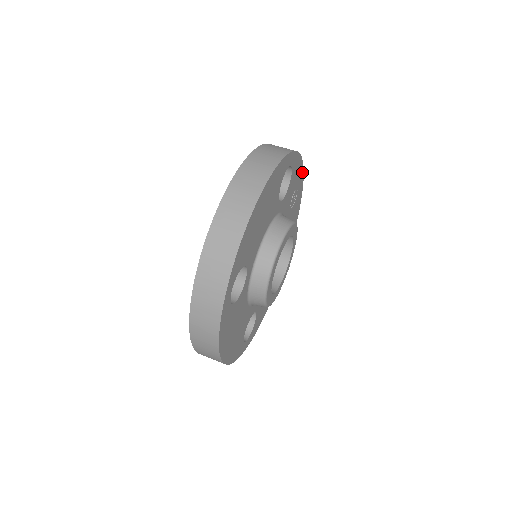
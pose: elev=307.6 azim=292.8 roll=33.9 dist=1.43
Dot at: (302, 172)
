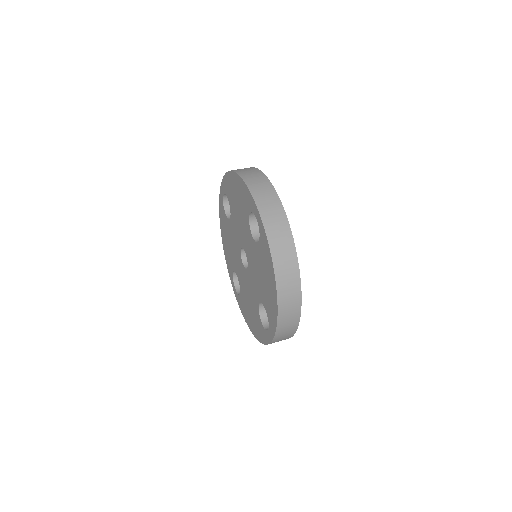
Dot at: occluded
